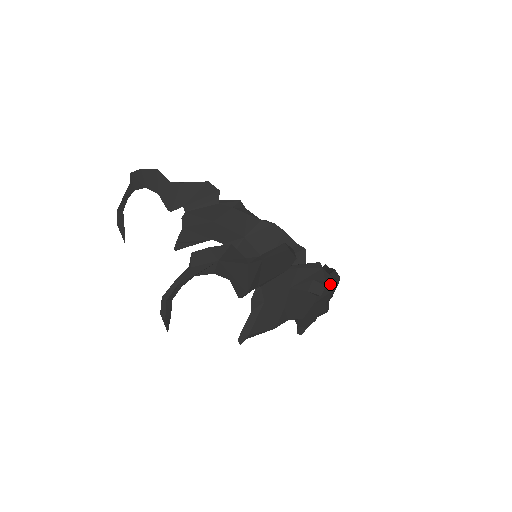
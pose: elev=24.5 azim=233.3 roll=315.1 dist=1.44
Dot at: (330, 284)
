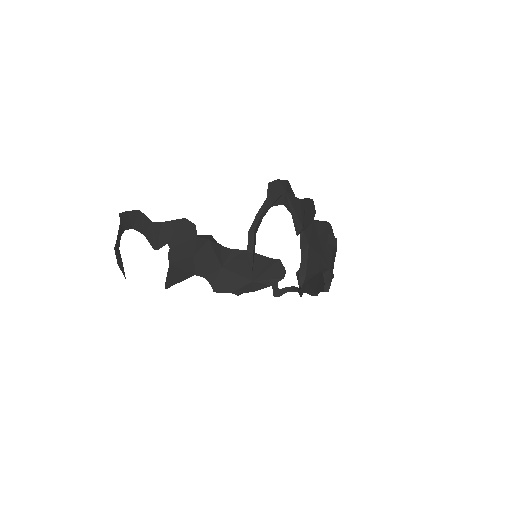
Dot at: occluded
